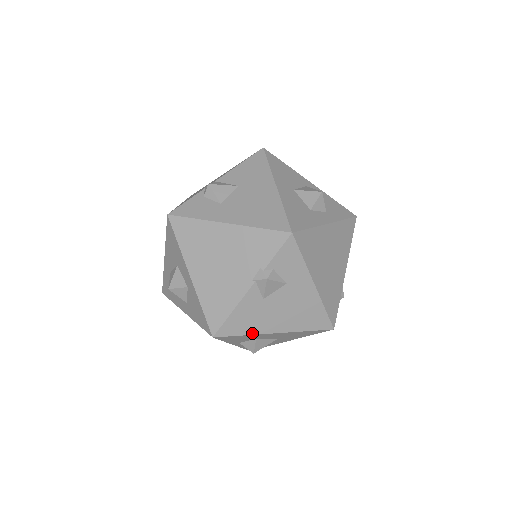
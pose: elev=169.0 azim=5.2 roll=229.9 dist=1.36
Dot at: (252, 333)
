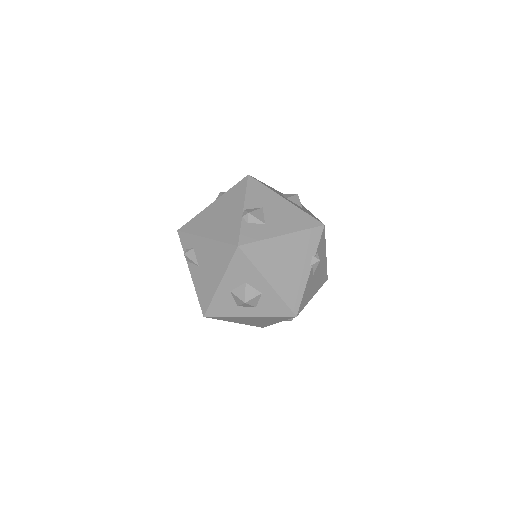
Dot at: (307, 303)
